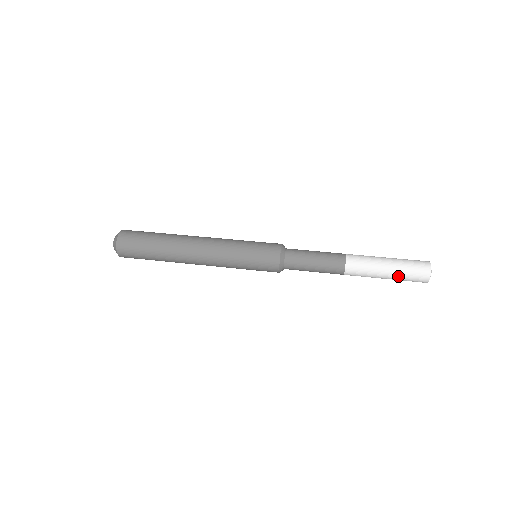
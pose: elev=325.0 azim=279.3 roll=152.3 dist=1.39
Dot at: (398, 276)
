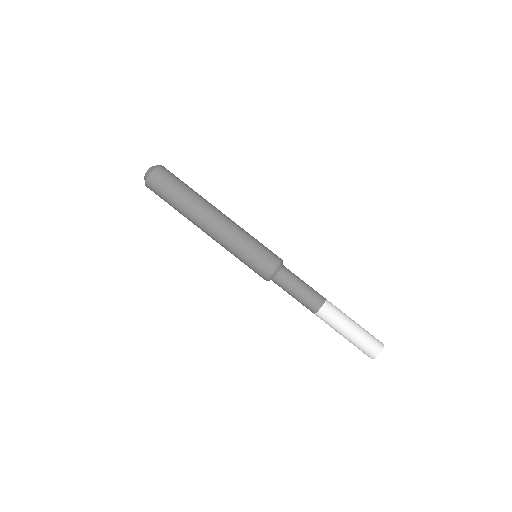
Dot at: (353, 342)
